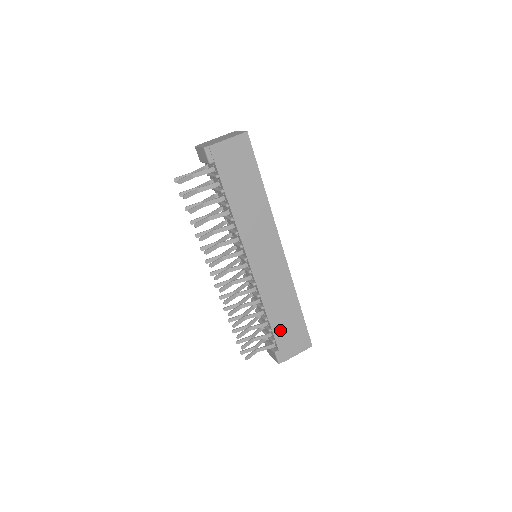
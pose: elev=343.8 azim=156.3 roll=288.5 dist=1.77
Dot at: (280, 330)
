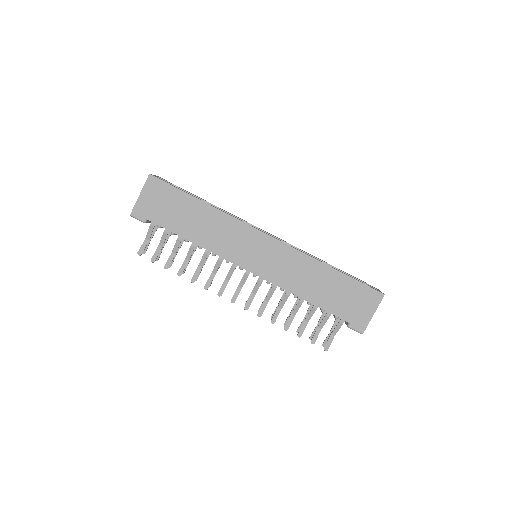
Dot at: (332, 304)
